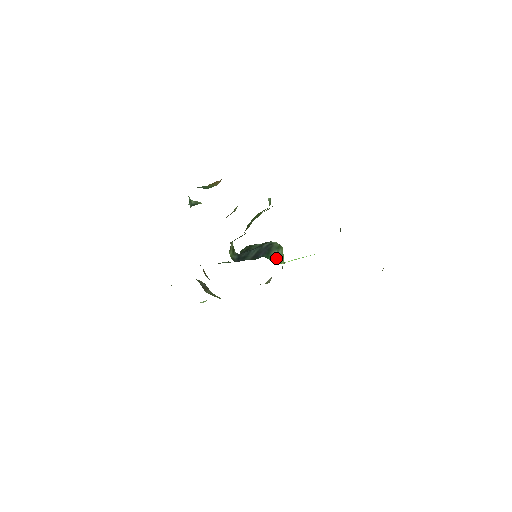
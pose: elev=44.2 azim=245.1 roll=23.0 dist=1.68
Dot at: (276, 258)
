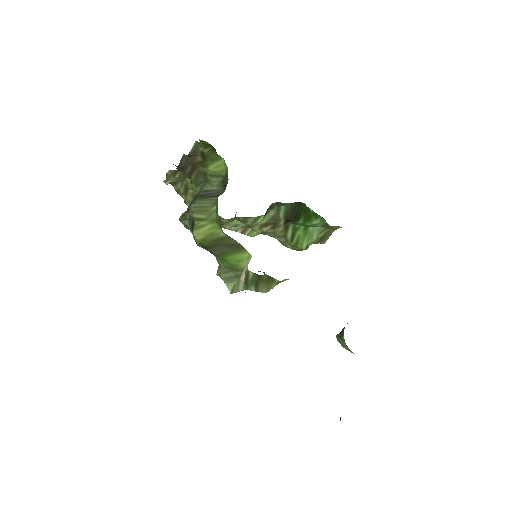
Dot at: occluded
